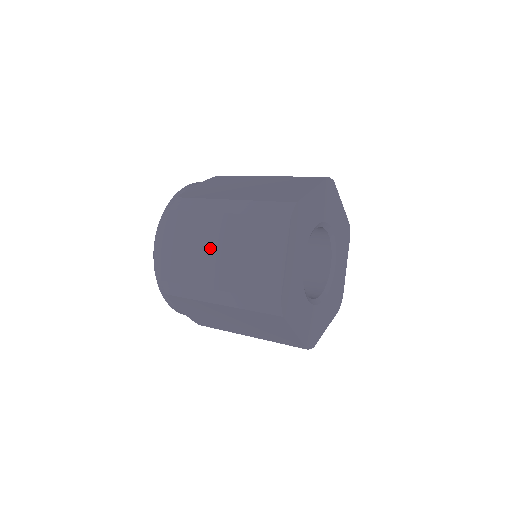
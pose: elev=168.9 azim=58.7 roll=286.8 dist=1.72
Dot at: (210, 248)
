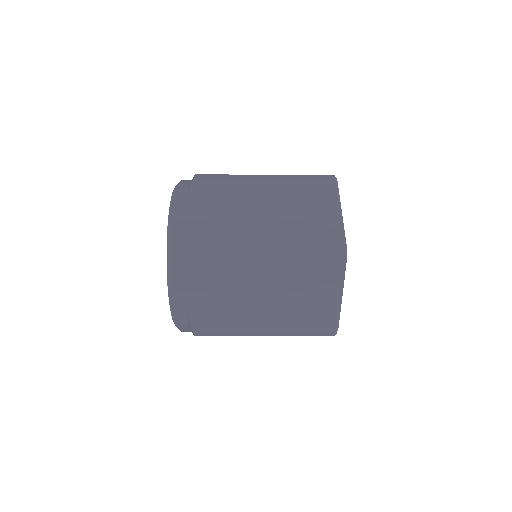
Dot at: (253, 208)
